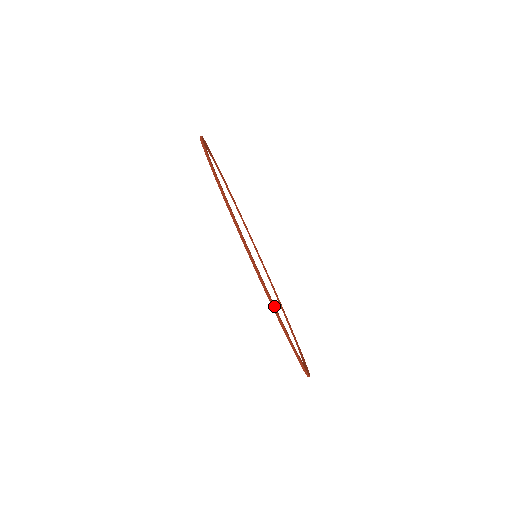
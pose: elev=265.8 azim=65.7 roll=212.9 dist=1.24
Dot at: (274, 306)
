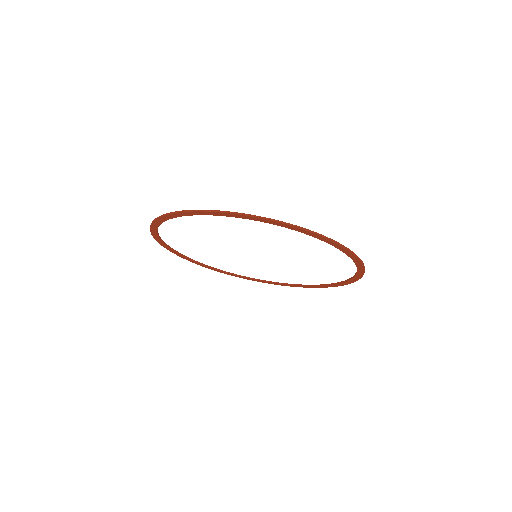
Dot at: (358, 257)
